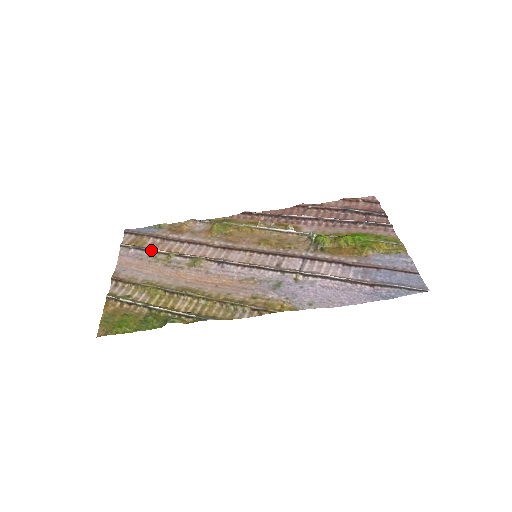
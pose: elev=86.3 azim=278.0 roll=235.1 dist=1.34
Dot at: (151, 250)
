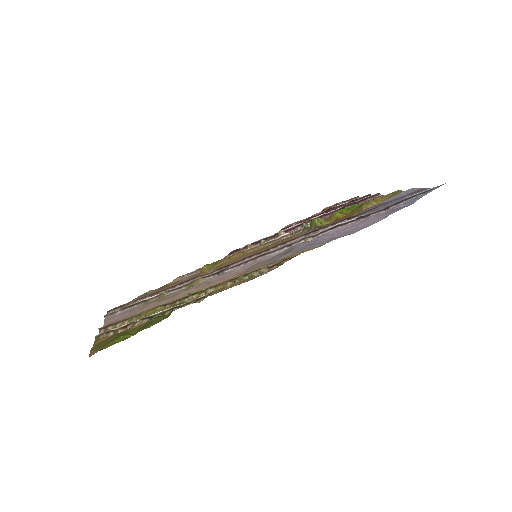
Dot at: (140, 302)
